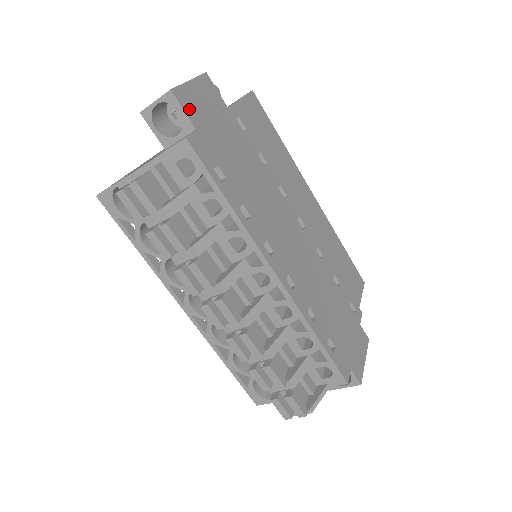
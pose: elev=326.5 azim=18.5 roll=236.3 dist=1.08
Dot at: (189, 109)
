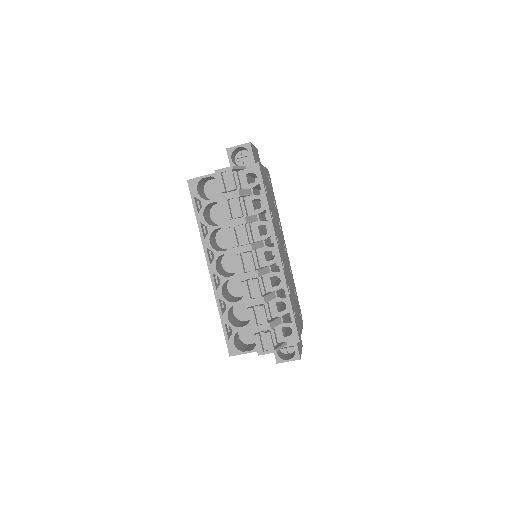
Dot at: (254, 156)
